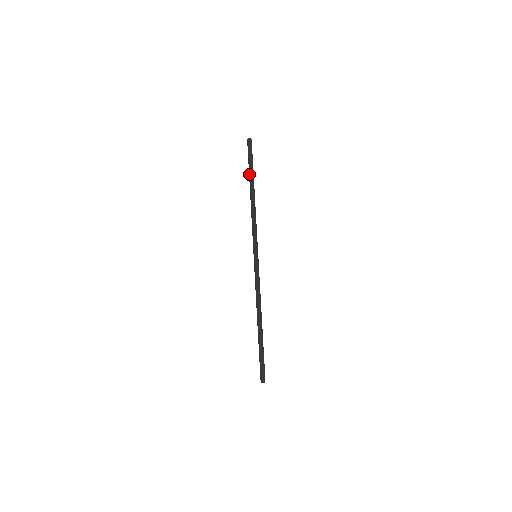
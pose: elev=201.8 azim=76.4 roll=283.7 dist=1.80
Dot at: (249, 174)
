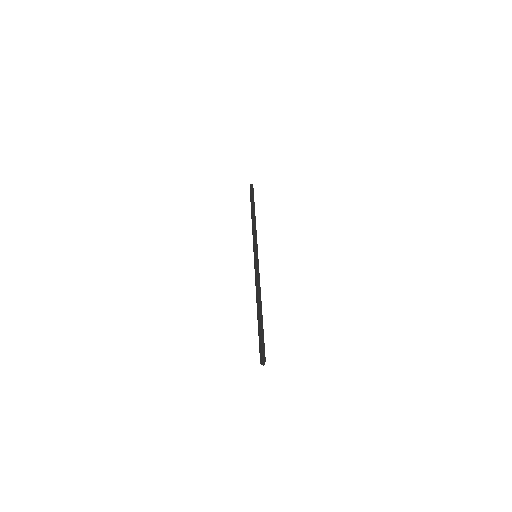
Dot at: (251, 203)
